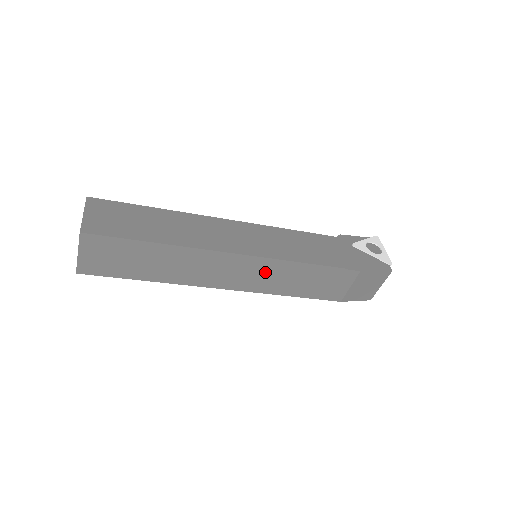
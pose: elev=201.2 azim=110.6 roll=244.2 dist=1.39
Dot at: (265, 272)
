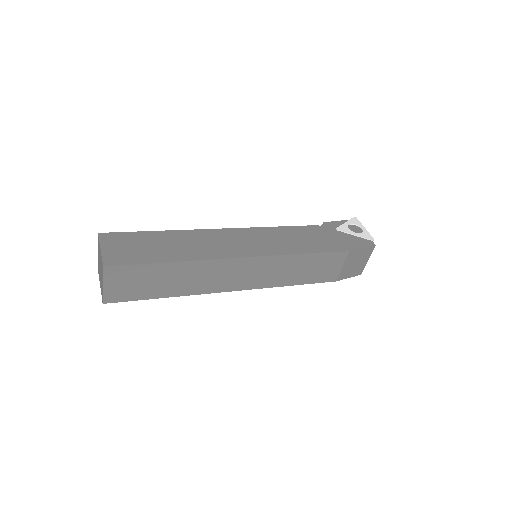
Dot at: (268, 269)
